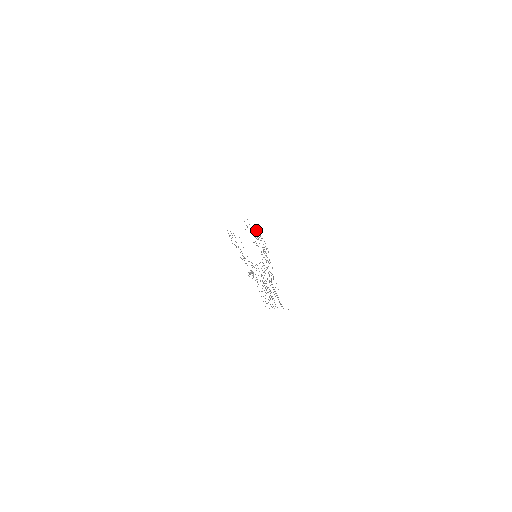
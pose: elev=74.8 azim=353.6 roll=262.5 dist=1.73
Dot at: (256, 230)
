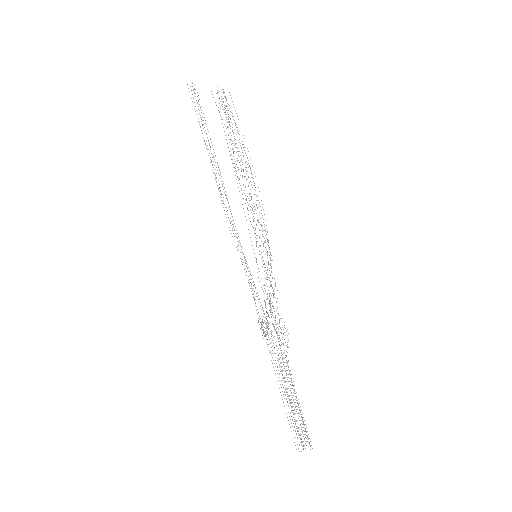
Dot at: occluded
